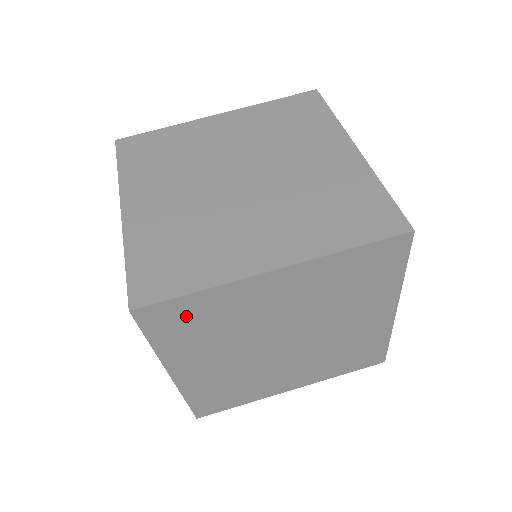
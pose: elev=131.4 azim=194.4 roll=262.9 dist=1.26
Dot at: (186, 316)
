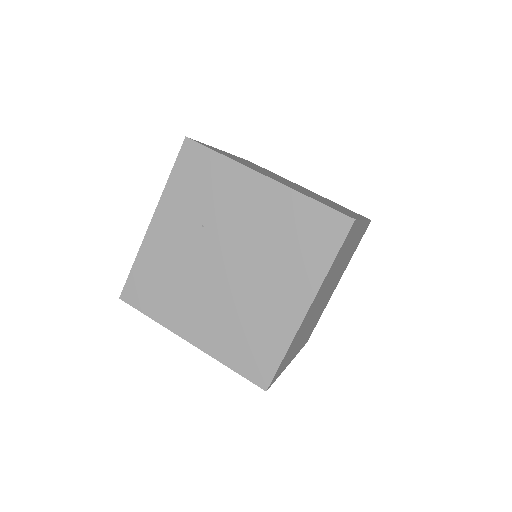
Dot at: (285, 359)
